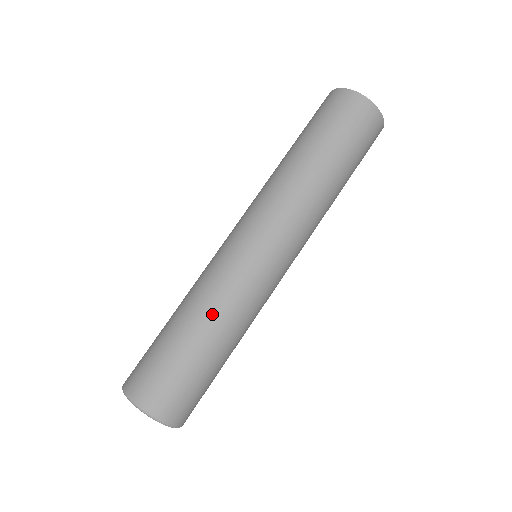
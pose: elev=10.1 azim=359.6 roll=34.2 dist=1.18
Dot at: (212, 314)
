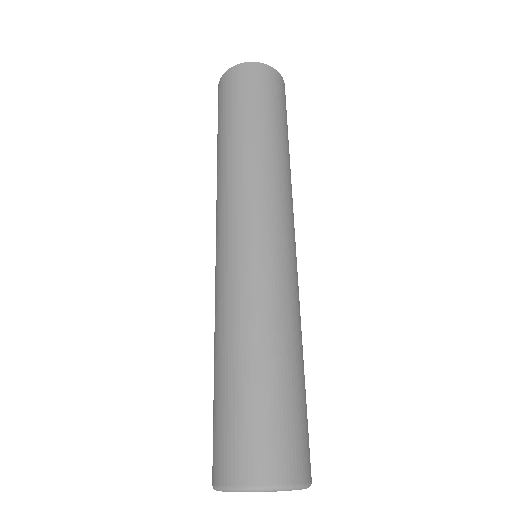
Dot at: (268, 327)
